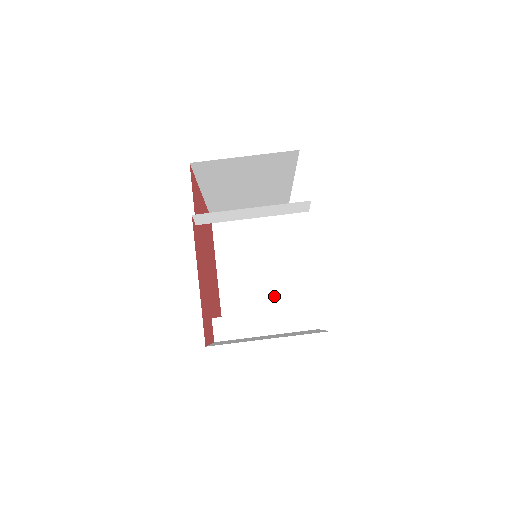
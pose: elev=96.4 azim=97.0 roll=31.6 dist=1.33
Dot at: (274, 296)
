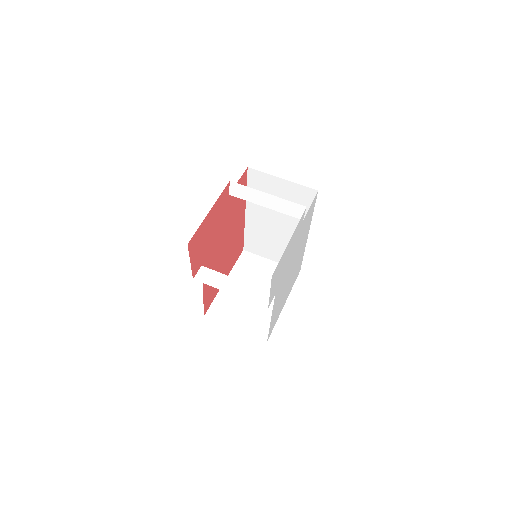
Dot at: (254, 317)
